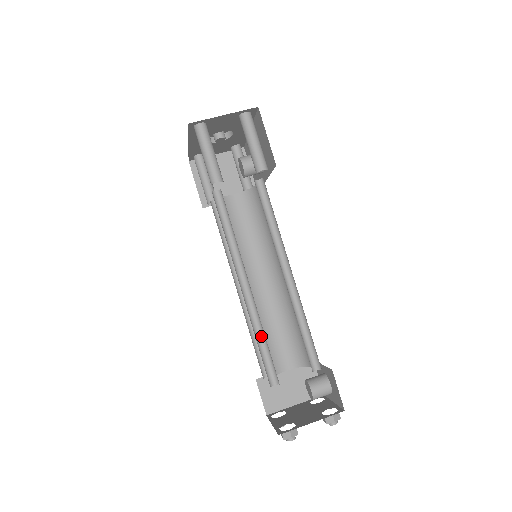
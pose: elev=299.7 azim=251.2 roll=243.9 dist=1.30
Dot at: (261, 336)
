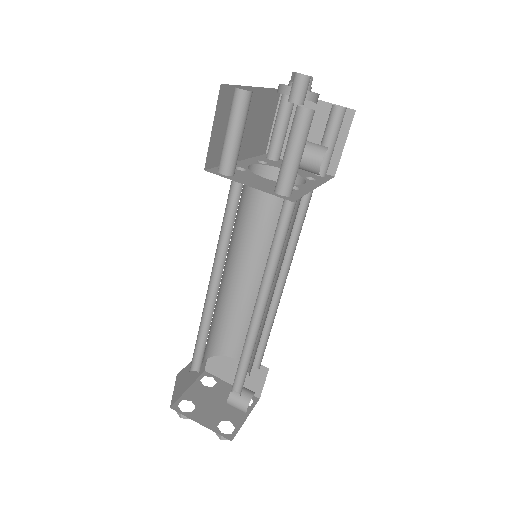
Dot at: (207, 329)
